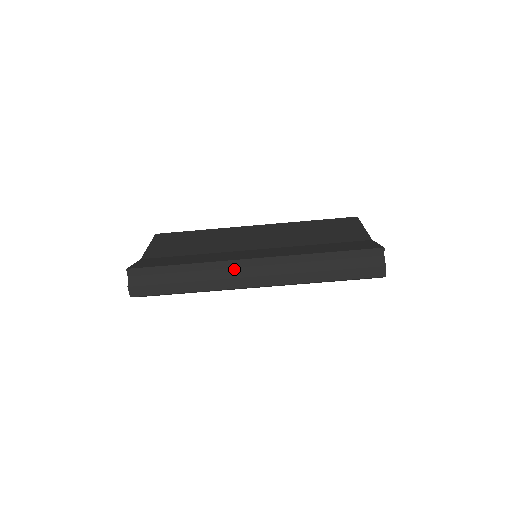
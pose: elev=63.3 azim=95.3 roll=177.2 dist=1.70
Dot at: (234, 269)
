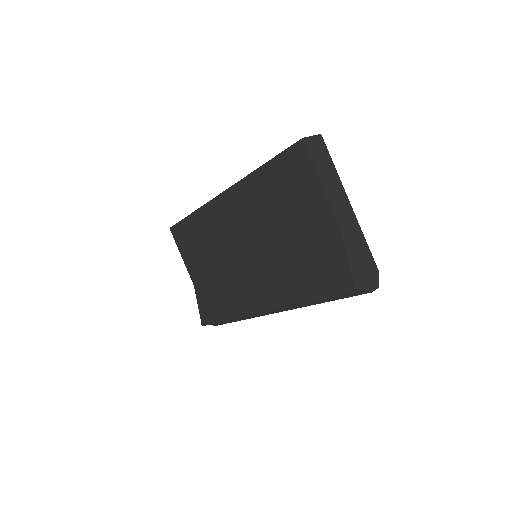
Dot at: occluded
